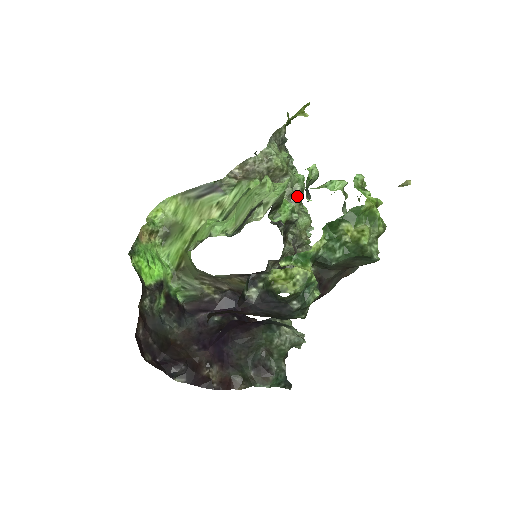
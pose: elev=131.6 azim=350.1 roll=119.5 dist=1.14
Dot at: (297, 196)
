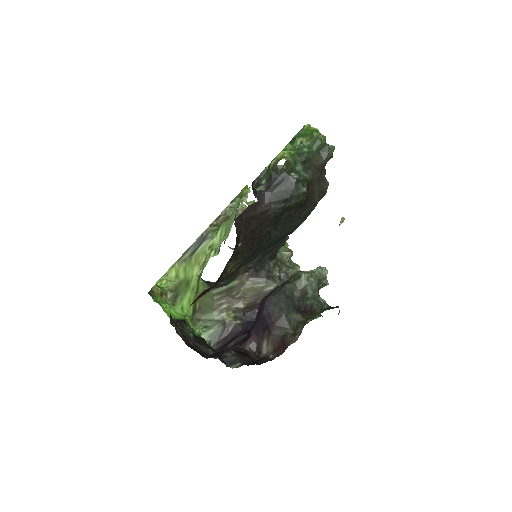
Dot at: occluded
